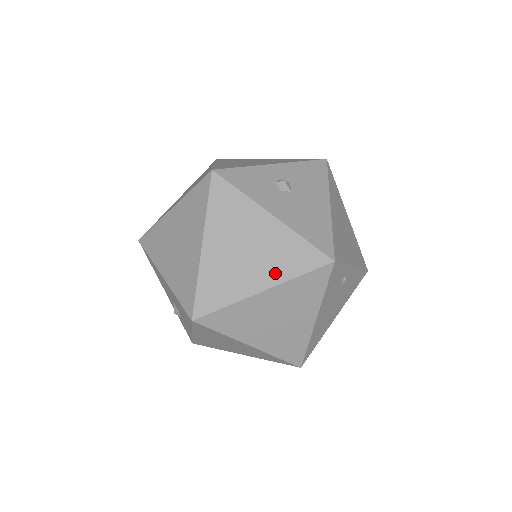
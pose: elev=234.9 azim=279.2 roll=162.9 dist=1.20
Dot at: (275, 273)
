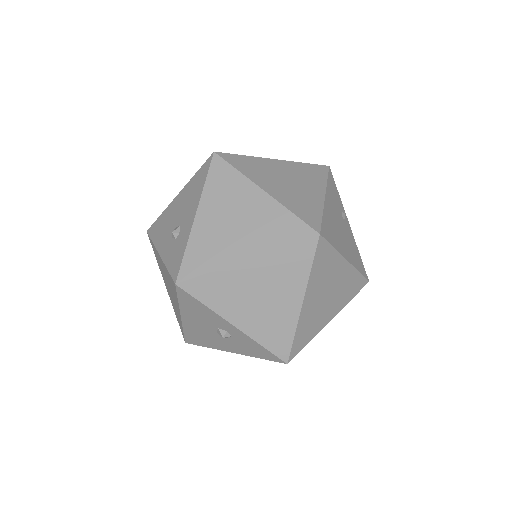
Dot at: occluded
